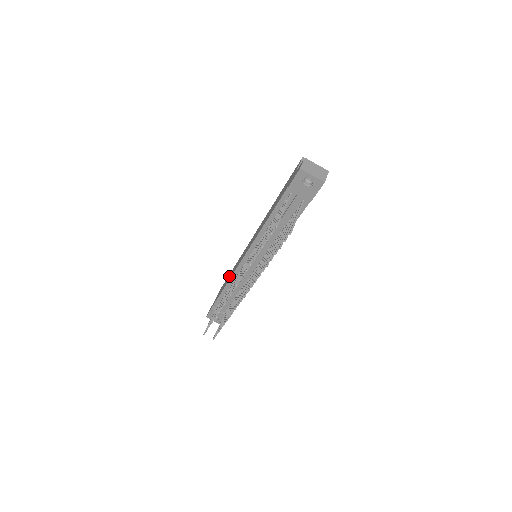
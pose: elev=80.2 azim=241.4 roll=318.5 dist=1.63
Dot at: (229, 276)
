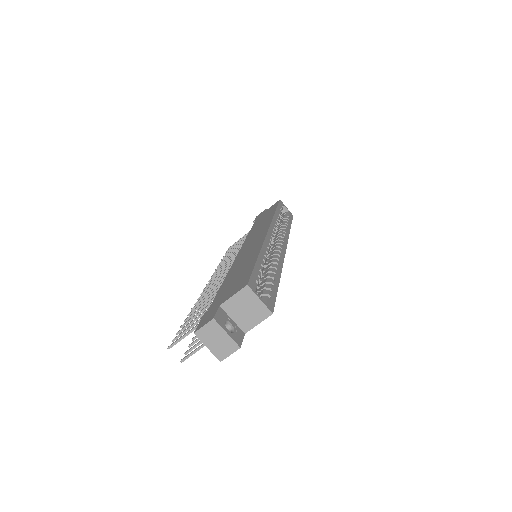
Dot at: (264, 219)
